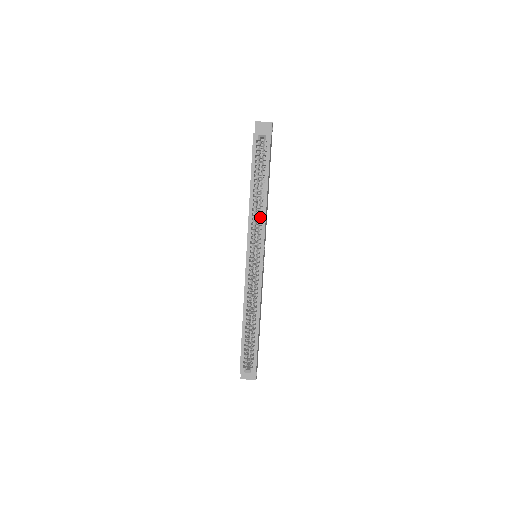
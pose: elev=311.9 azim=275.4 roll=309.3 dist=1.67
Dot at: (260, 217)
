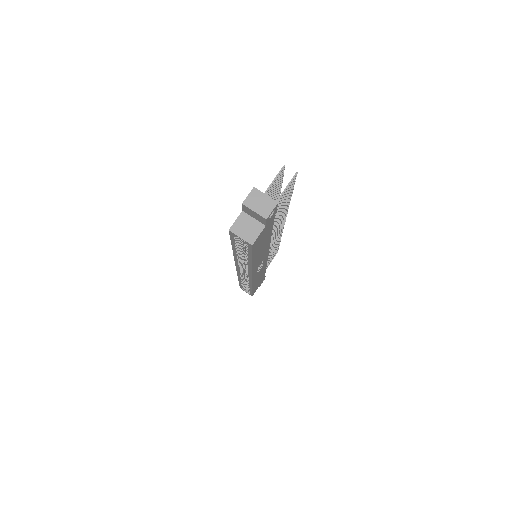
Dot at: occluded
